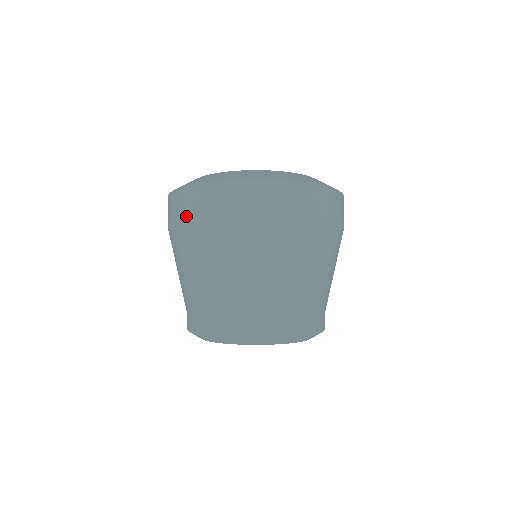
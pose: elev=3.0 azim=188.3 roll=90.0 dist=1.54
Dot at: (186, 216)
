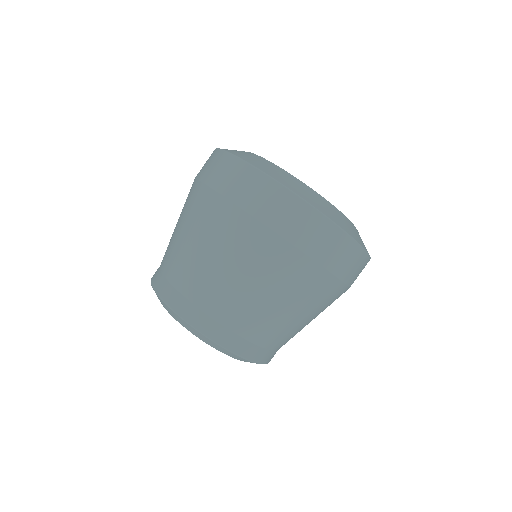
Dot at: occluded
